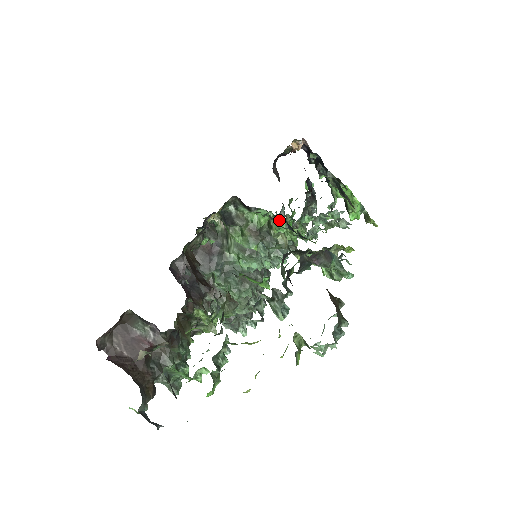
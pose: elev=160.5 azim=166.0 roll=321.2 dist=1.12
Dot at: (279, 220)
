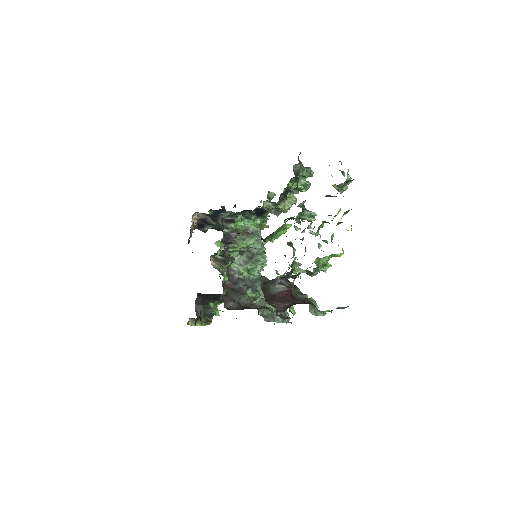
Dot at: (250, 214)
